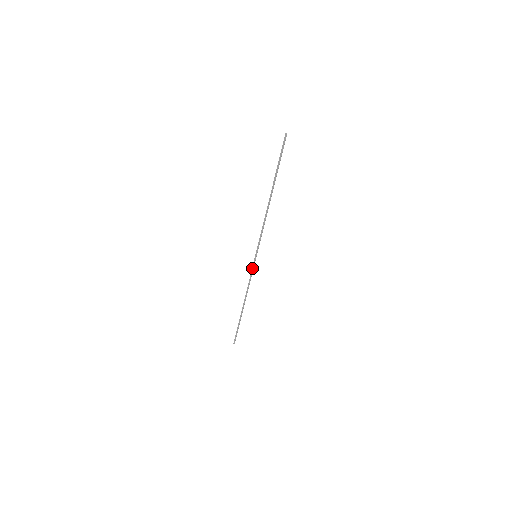
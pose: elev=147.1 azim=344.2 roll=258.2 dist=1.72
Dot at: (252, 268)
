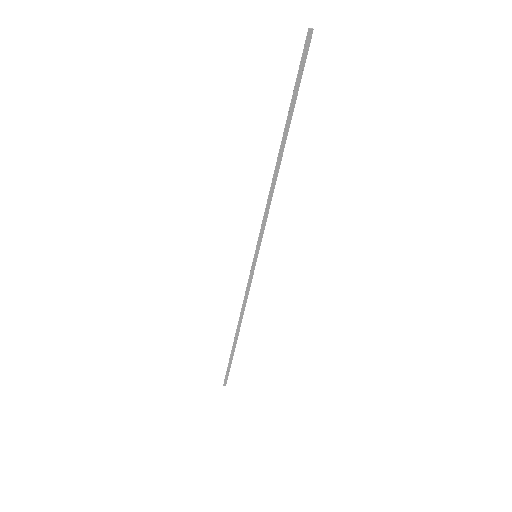
Dot at: (250, 275)
